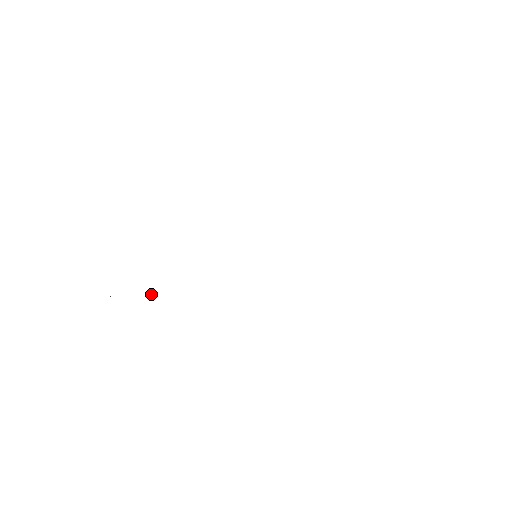
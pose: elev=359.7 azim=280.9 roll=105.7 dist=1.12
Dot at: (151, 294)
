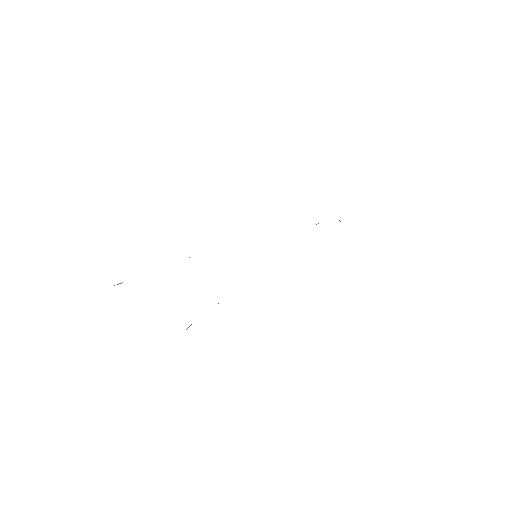
Dot at: (187, 328)
